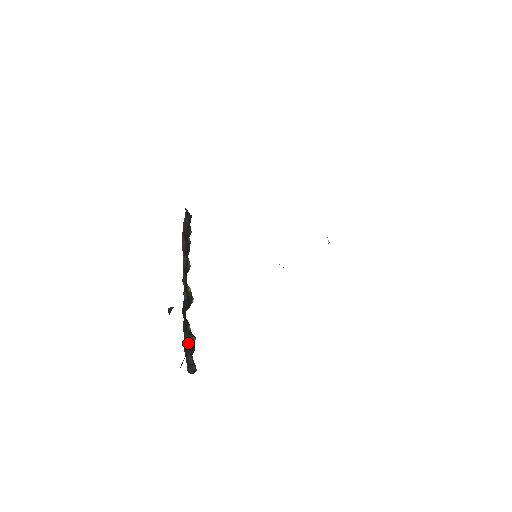
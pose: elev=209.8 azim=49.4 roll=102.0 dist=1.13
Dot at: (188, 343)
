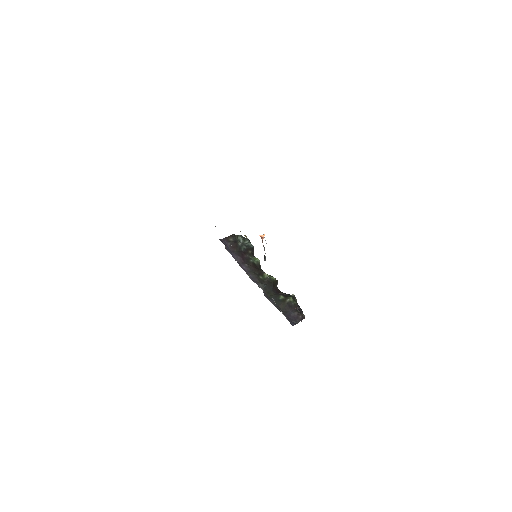
Dot at: (286, 307)
